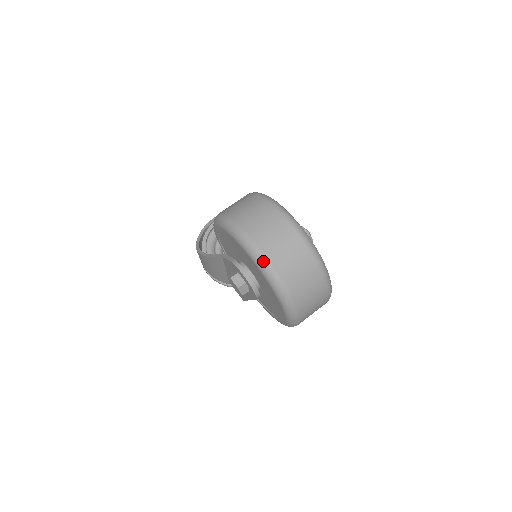
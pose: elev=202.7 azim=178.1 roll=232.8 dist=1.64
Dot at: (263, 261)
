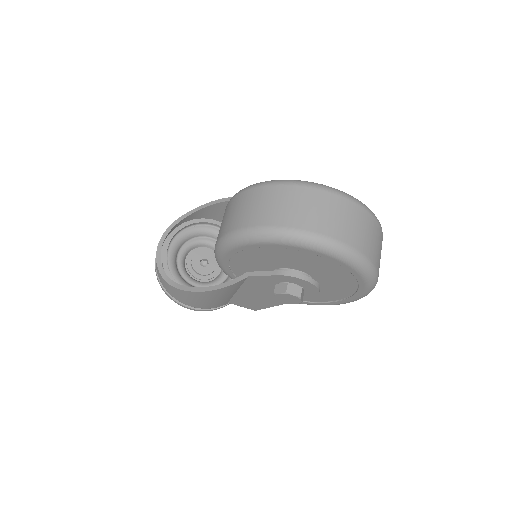
Dot at: (347, 250)
